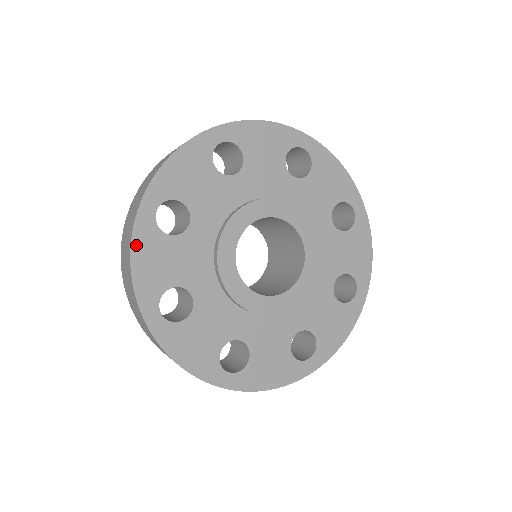
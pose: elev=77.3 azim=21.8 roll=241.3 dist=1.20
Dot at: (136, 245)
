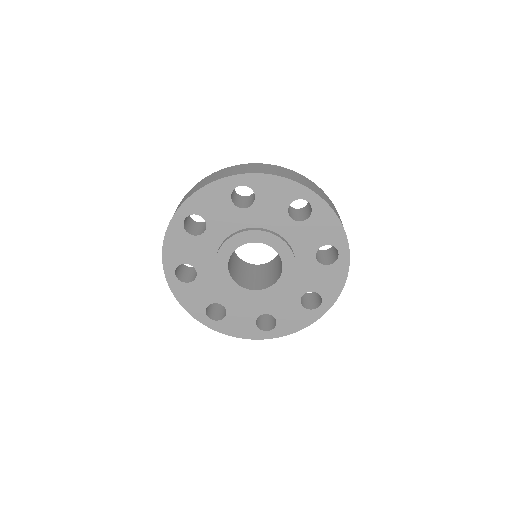
Dot at: (177, 295)
